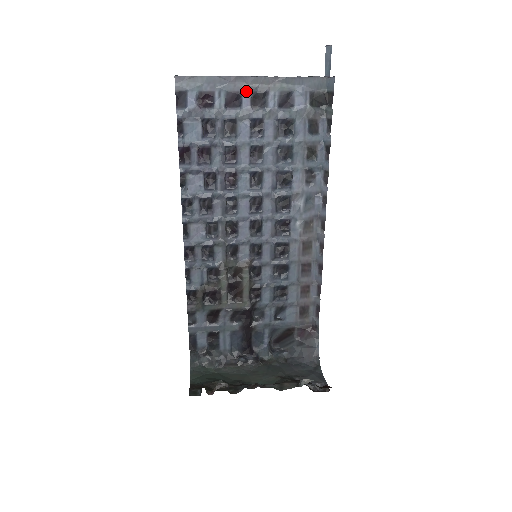
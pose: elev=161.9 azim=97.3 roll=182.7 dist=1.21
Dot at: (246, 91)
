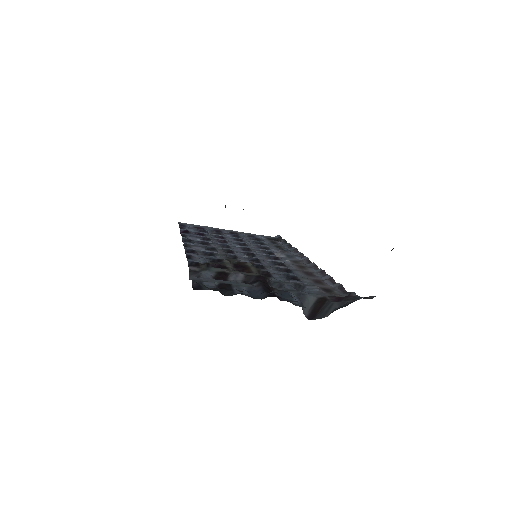
Dot at: (225, 231)
